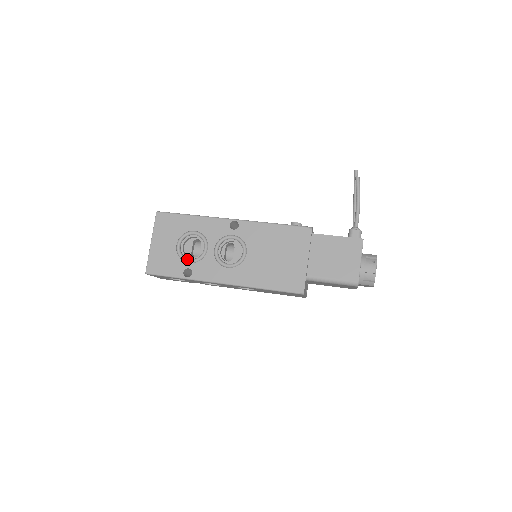
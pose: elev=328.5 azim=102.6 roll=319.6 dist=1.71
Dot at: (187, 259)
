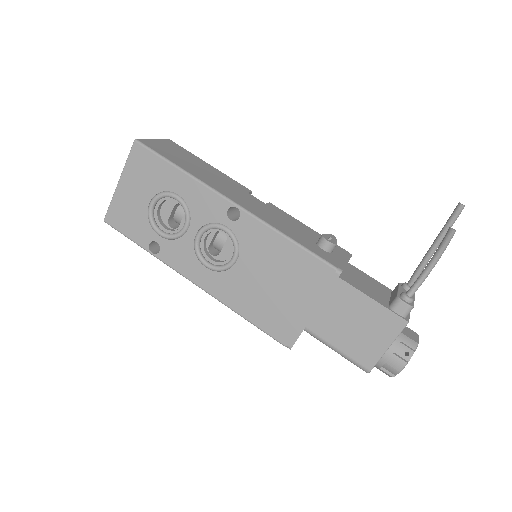
Dot at: (158, 230)
